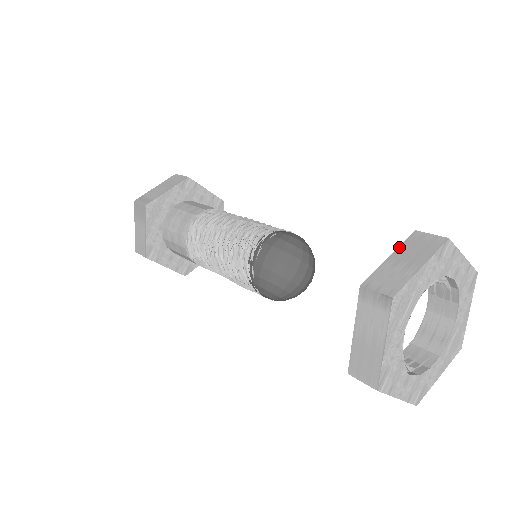
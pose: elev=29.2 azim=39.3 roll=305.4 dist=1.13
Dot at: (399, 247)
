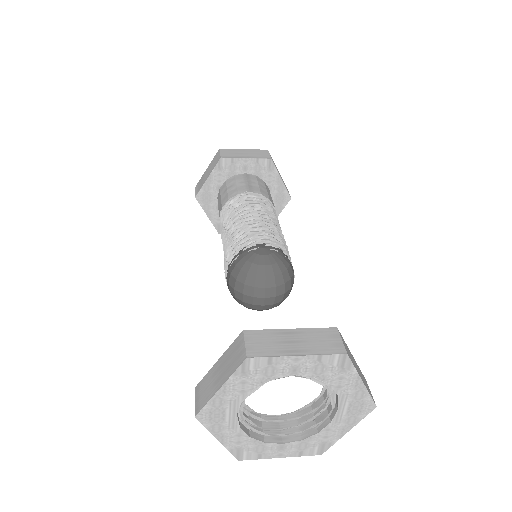
Dot at: (226, 350)
